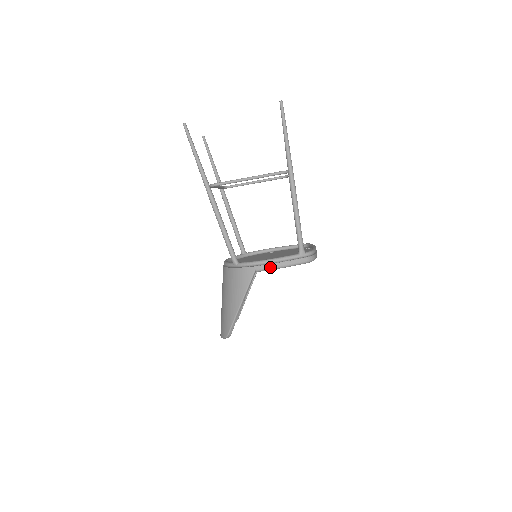
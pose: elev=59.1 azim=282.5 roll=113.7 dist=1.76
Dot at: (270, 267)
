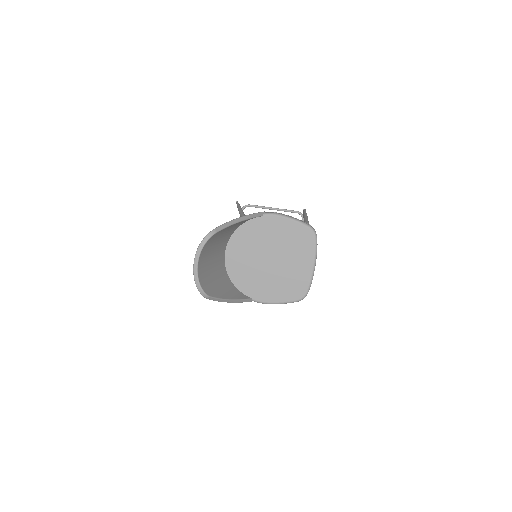
Dot at: (278, 213)
